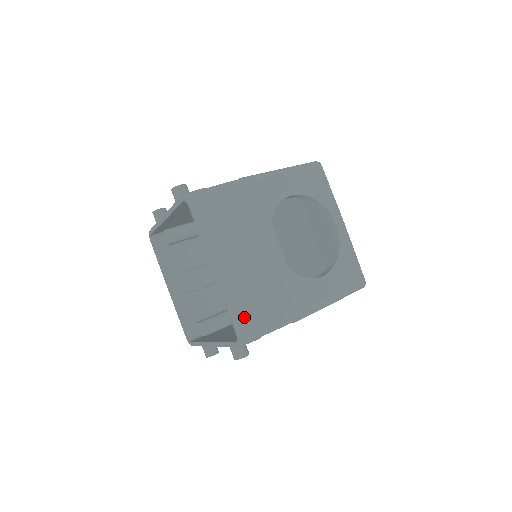
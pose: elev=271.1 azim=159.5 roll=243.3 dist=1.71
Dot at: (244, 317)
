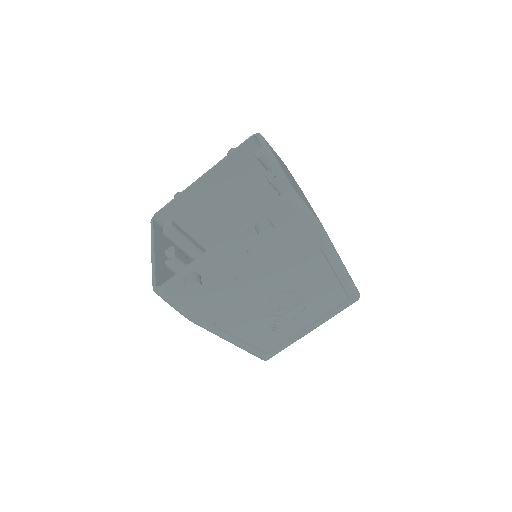
Dot at: occluded
